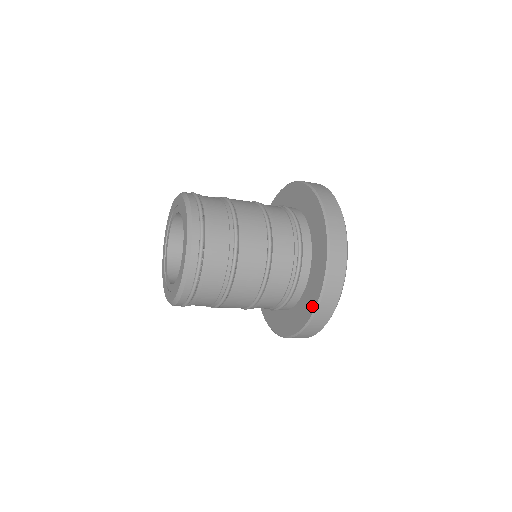
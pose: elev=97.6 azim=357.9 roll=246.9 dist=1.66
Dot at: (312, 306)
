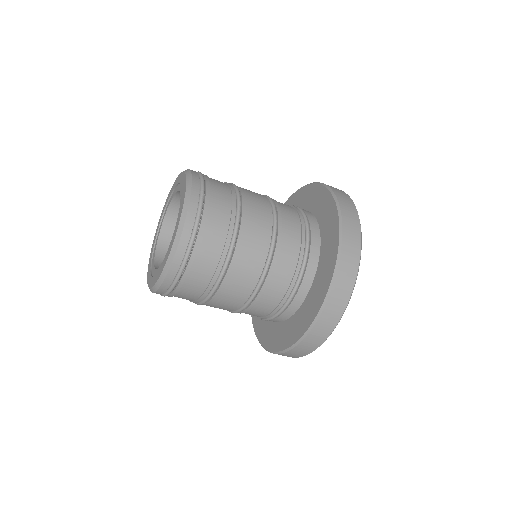
Dot at: (268, 344)
